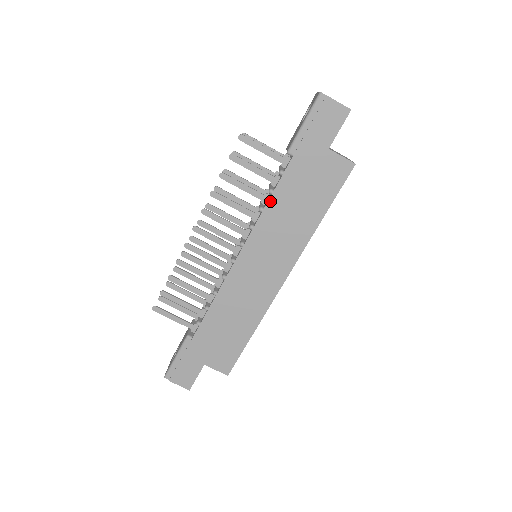
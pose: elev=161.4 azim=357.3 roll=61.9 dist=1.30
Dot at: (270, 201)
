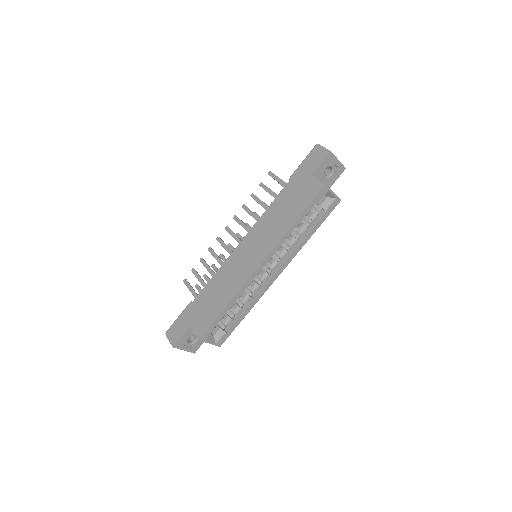
Dot at: (269, 208)
